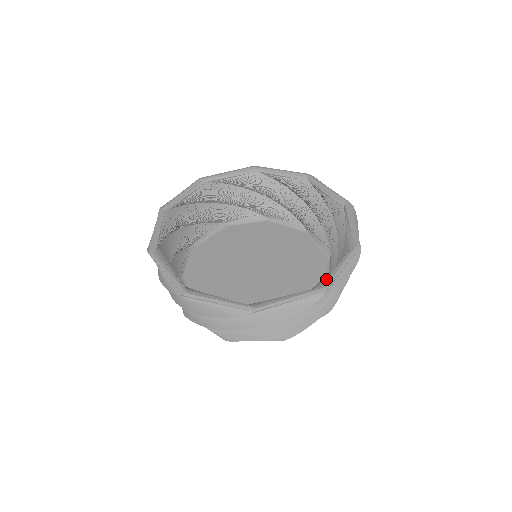
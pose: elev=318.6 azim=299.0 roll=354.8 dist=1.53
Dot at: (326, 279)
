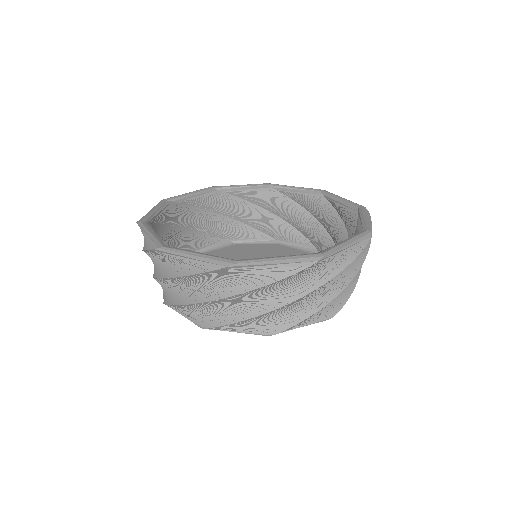
Dot at: (362, 226)
